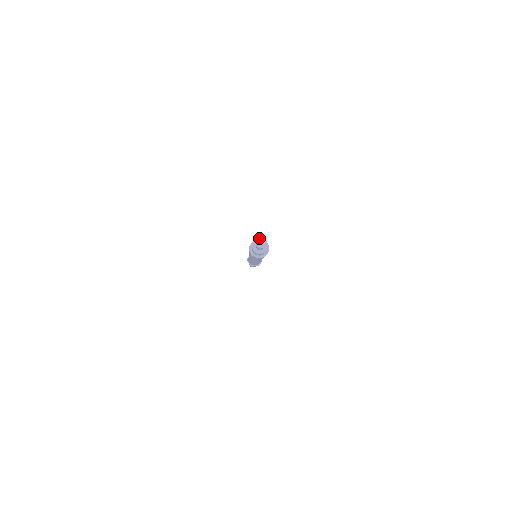
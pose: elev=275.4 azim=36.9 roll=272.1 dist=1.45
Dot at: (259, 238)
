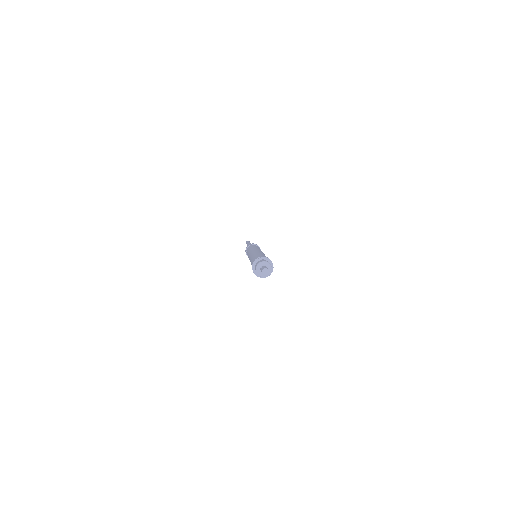
Dot at: (267, 257)
